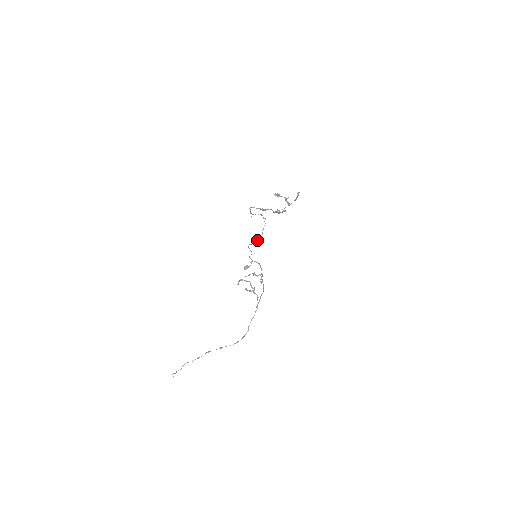
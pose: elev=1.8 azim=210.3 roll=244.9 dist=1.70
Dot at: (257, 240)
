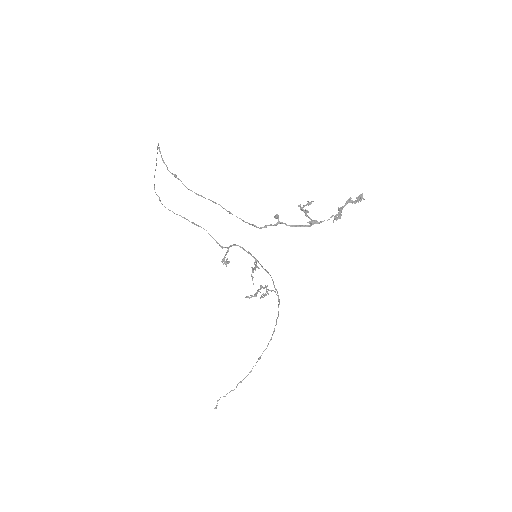
Dot at: occluded
